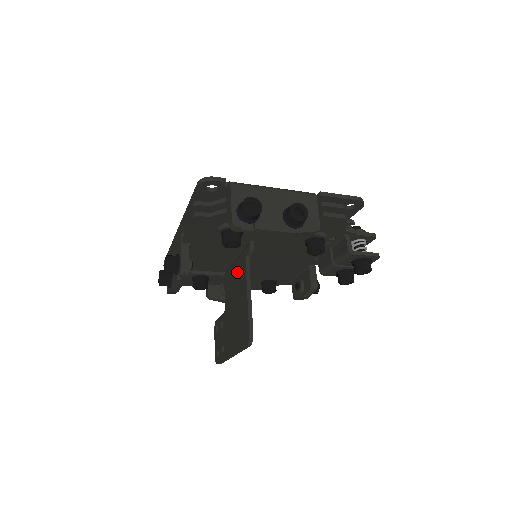
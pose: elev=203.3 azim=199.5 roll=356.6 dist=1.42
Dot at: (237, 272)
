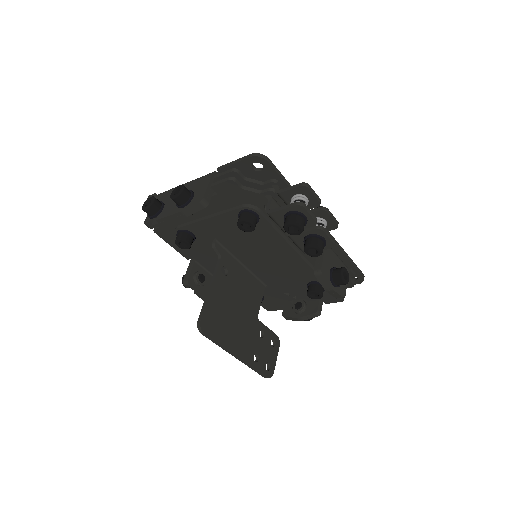
Dot at: (233, 274)
